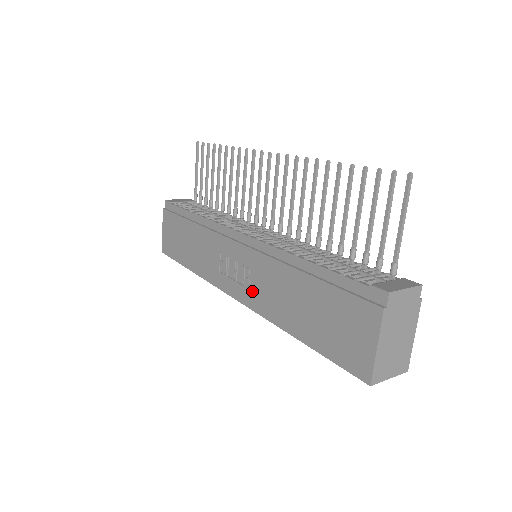
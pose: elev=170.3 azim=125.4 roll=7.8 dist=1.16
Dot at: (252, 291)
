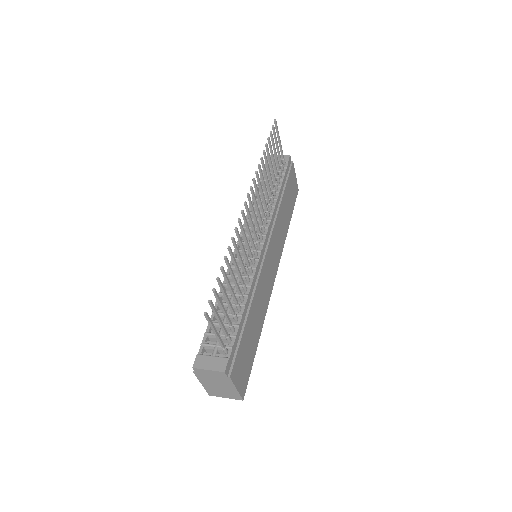
Dot at: occluded
